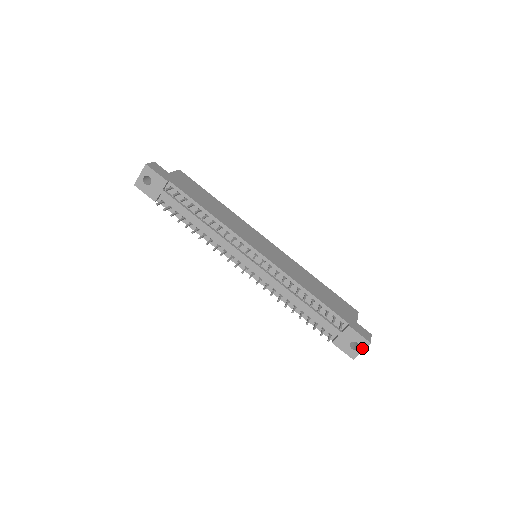
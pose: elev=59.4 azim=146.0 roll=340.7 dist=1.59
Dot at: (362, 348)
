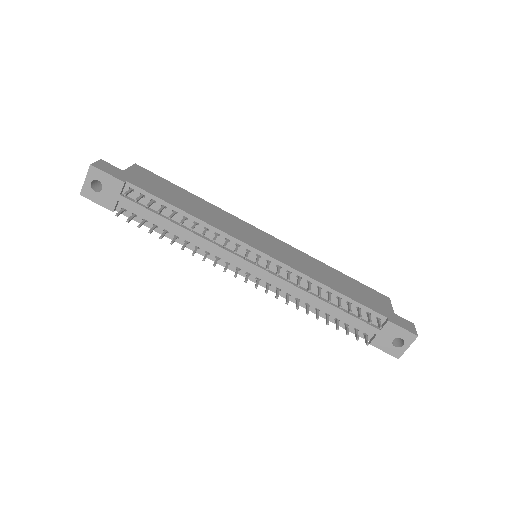
Dot at: (408, 344)
